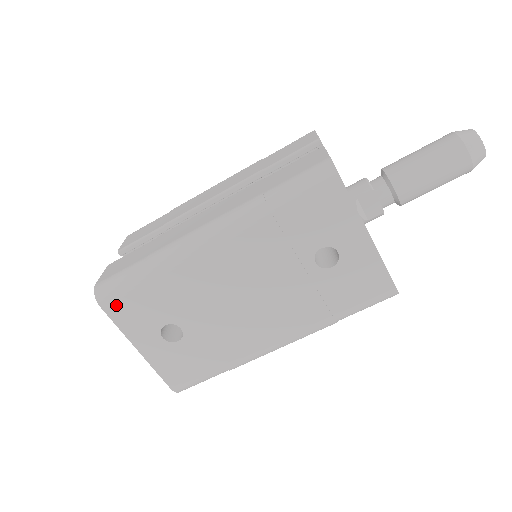
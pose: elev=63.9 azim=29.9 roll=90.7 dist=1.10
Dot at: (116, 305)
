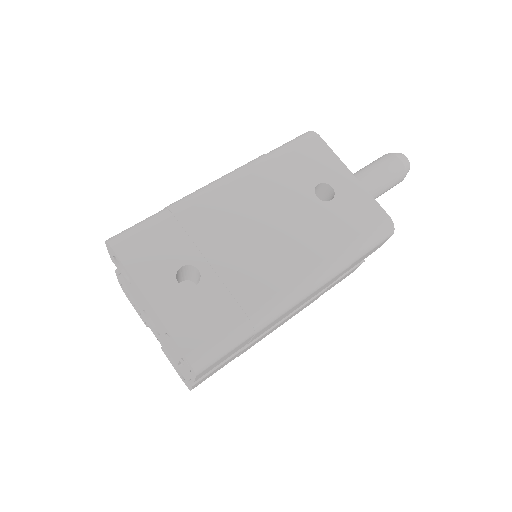
Dot at: (130, 246)
